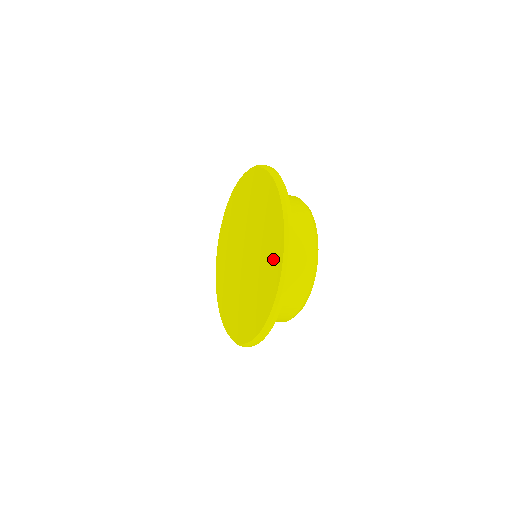
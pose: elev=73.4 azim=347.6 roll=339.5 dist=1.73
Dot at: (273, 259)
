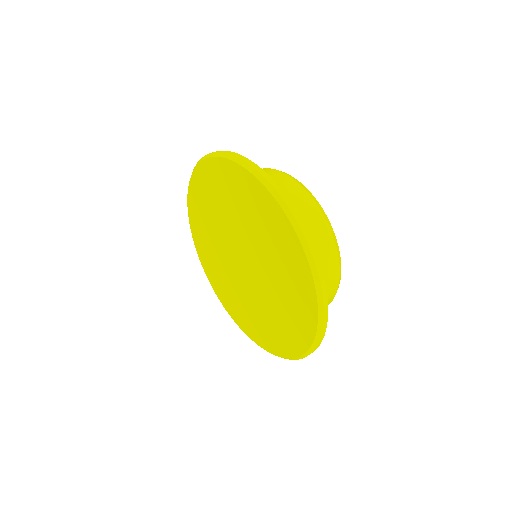
Dot at: (293, 267)
